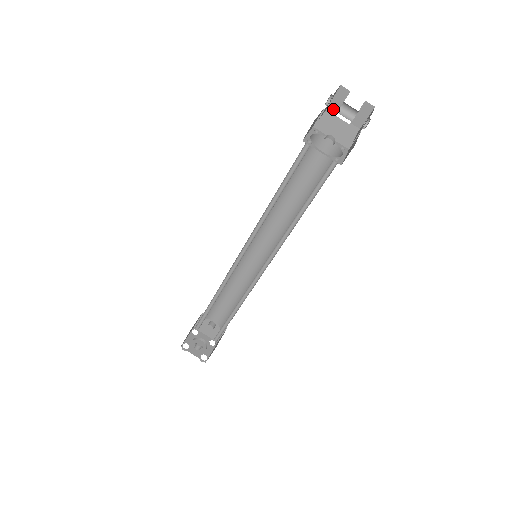
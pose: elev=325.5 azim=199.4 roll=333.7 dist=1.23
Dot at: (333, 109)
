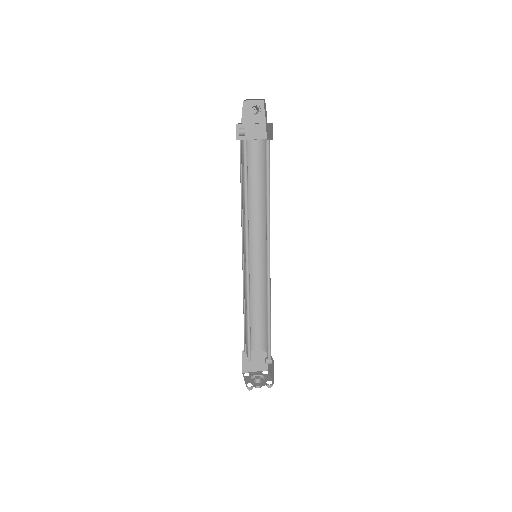
Dot at: occluded
